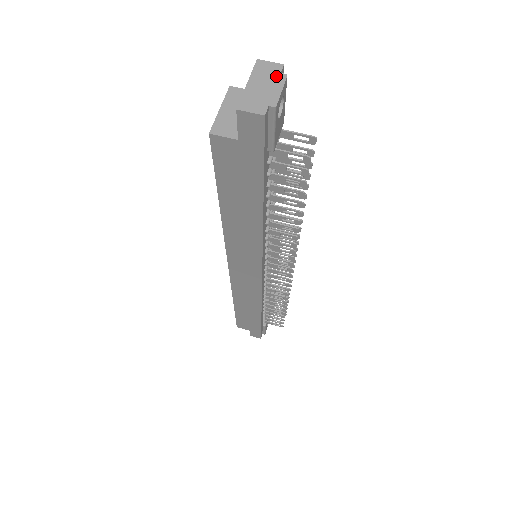
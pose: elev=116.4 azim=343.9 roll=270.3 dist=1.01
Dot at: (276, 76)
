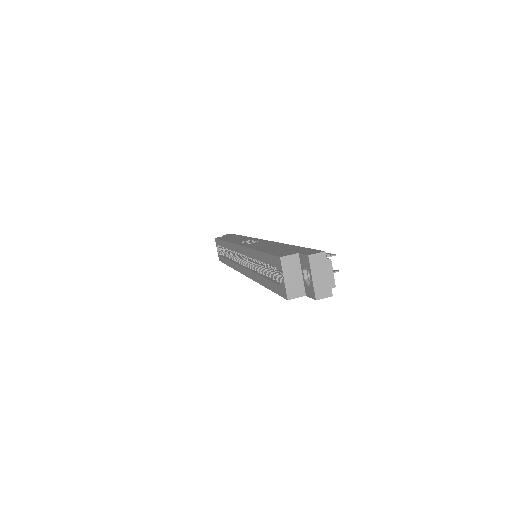
Dot at: (325, 264)
